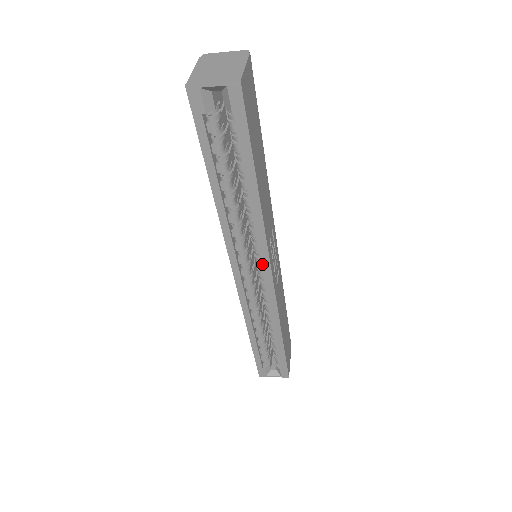
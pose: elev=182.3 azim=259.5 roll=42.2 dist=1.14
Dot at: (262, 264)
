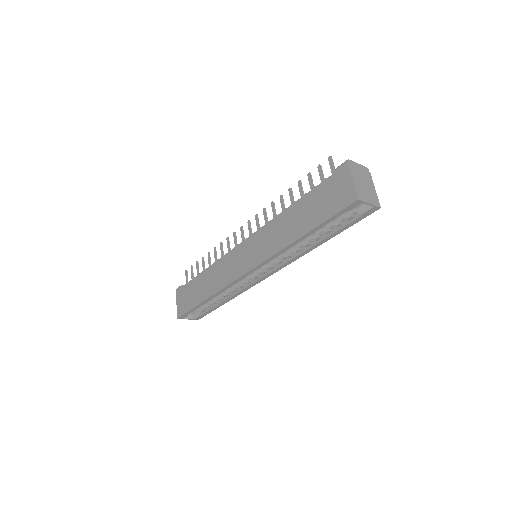
Dot at: (269, 268)
